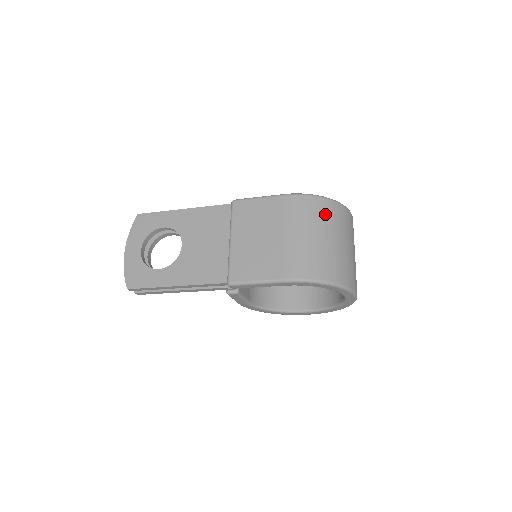
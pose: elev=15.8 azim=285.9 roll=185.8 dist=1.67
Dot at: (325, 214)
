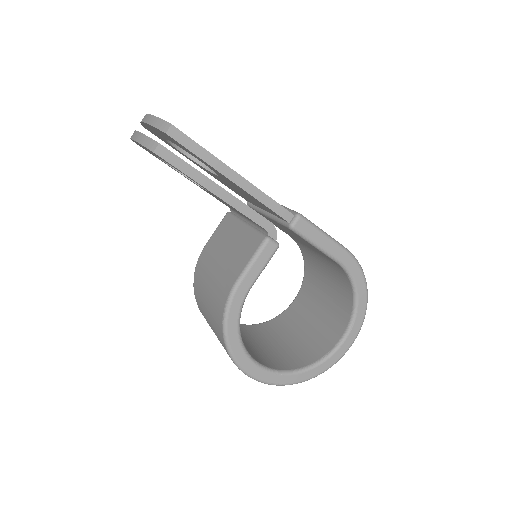
Dot at: occluded
